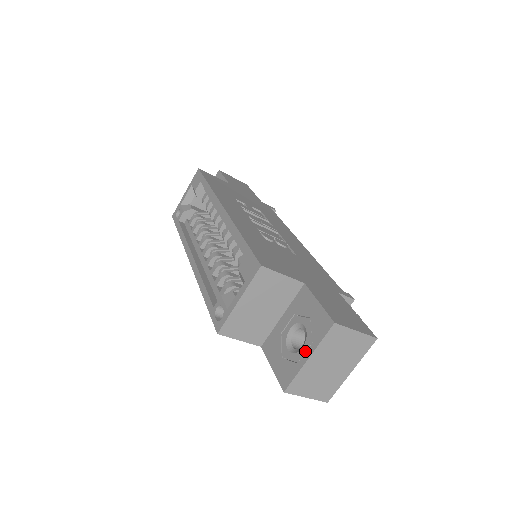
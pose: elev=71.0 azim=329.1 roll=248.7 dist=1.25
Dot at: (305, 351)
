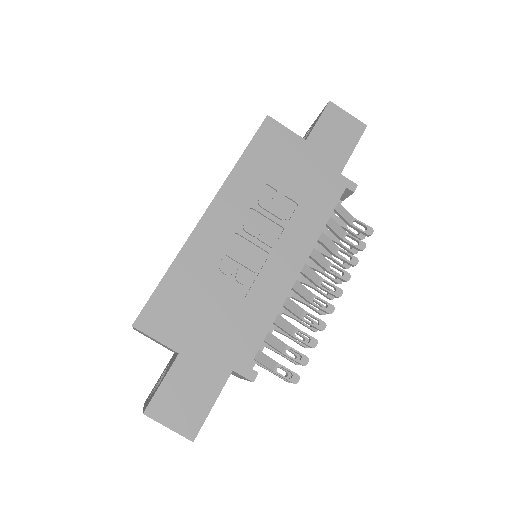
Dot at: (148, 400)
